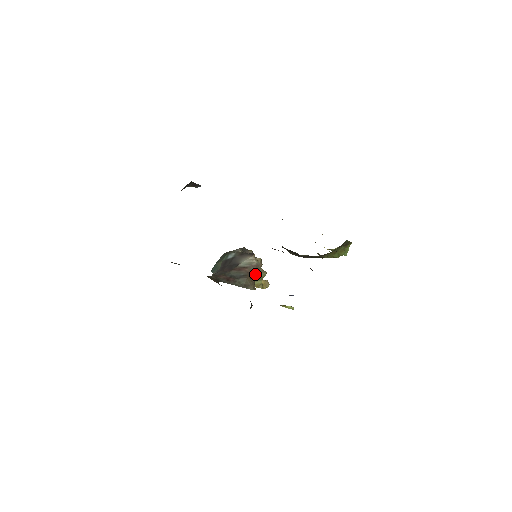
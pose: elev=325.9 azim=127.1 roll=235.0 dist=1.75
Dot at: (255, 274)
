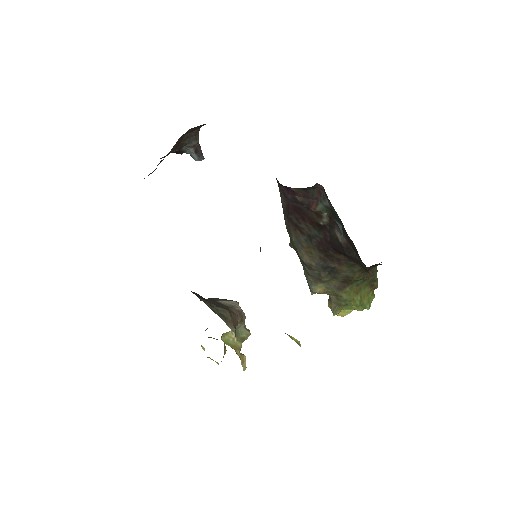
Dot at: (237, 321)
